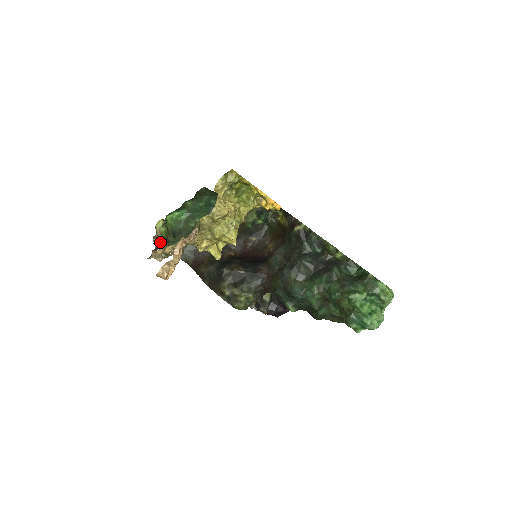
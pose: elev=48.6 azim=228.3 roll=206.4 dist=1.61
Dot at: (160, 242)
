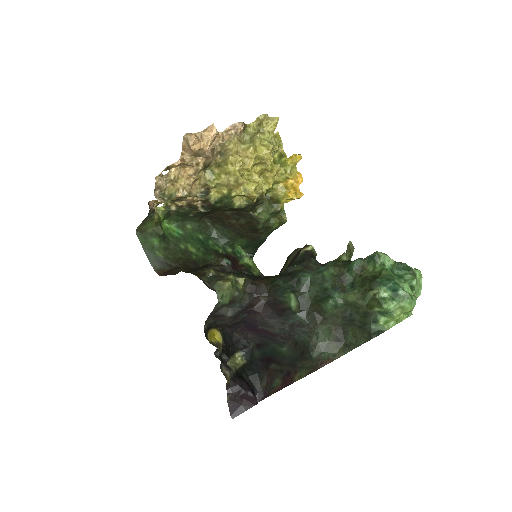
Dot at: (155, 214)
